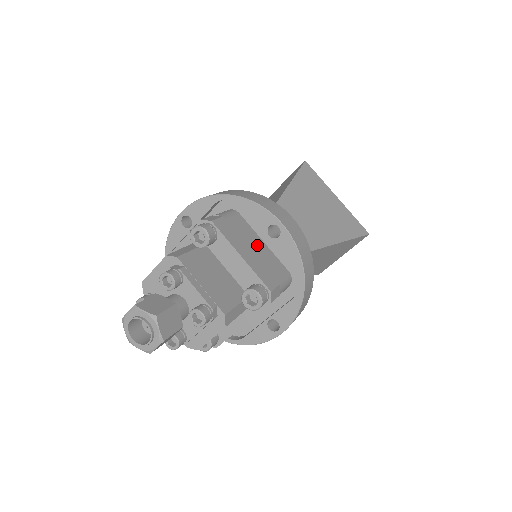
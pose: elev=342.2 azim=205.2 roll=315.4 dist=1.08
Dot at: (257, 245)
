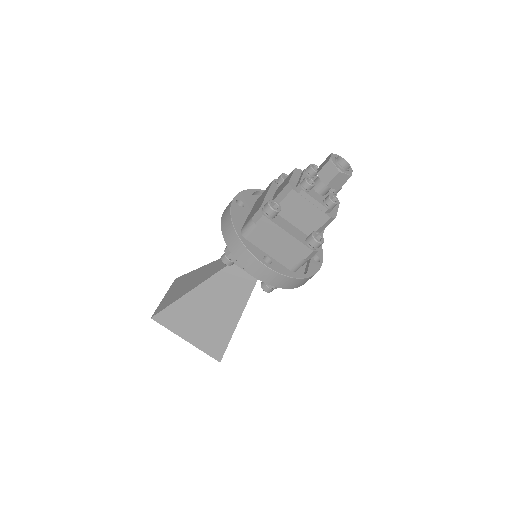
Dot at: occluded
